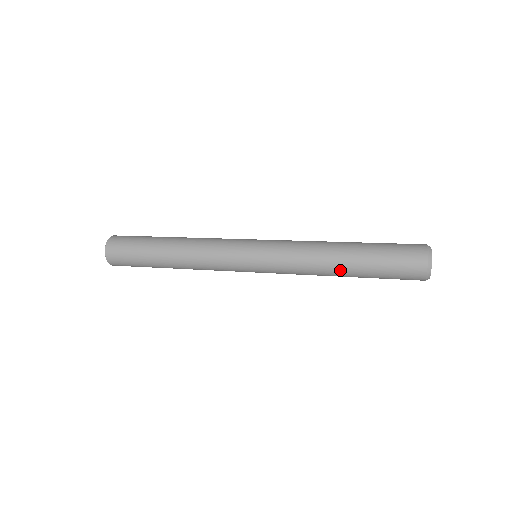
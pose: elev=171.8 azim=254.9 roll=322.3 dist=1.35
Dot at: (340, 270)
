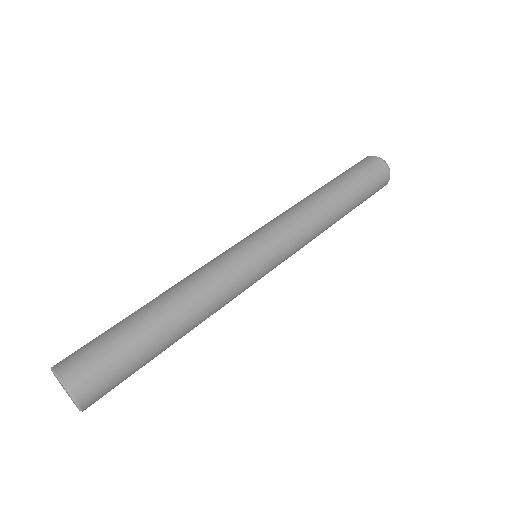
Dot at: occluded
